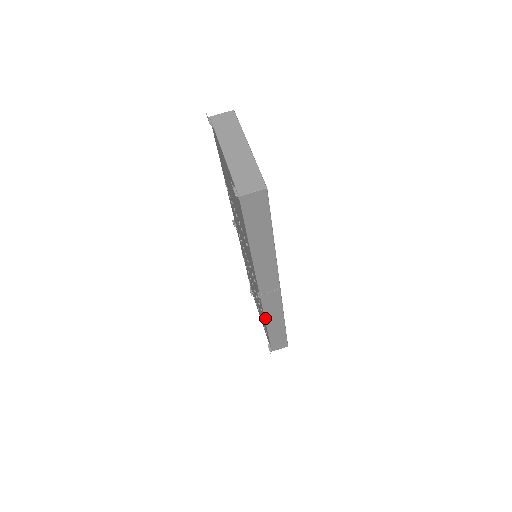
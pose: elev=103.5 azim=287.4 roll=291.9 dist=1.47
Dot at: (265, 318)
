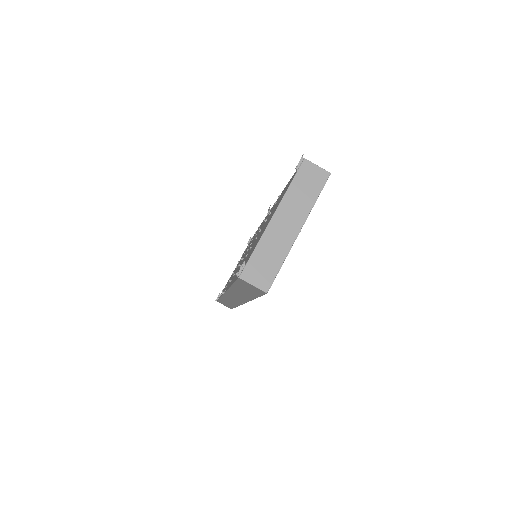
Dot at: (222, 297)
